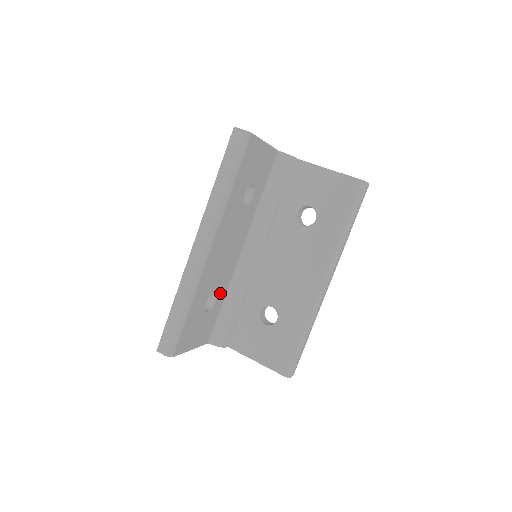
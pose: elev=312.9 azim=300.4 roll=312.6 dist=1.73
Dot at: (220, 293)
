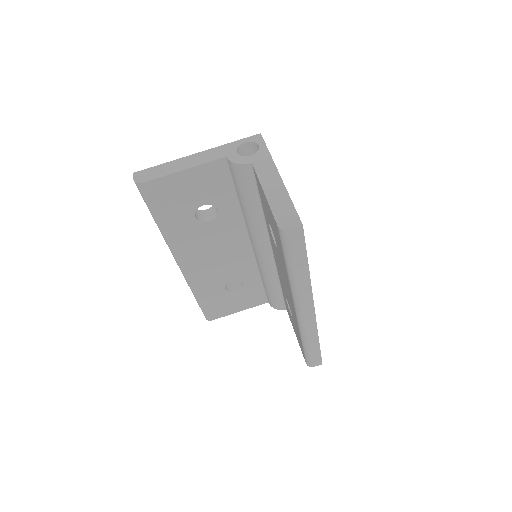
Dot at: (246, 276)
